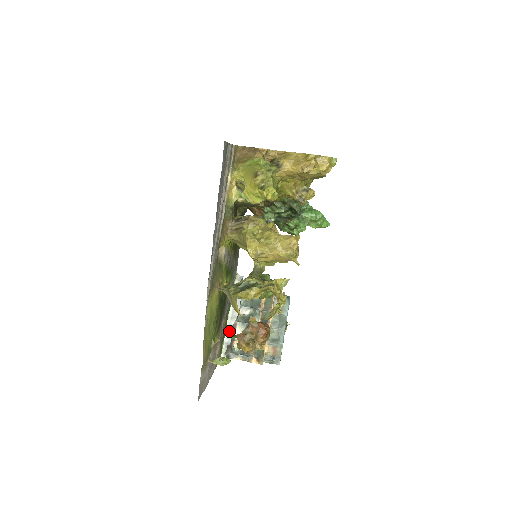
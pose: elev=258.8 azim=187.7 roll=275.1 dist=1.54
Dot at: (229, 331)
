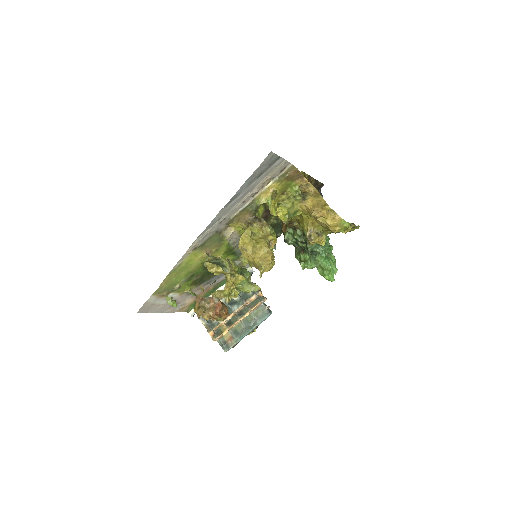
Dot at: occluded
